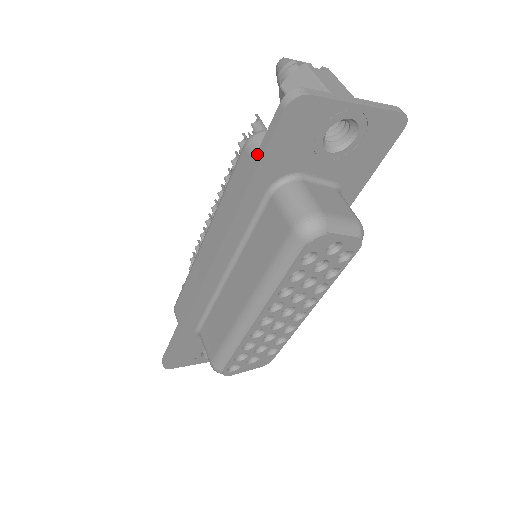
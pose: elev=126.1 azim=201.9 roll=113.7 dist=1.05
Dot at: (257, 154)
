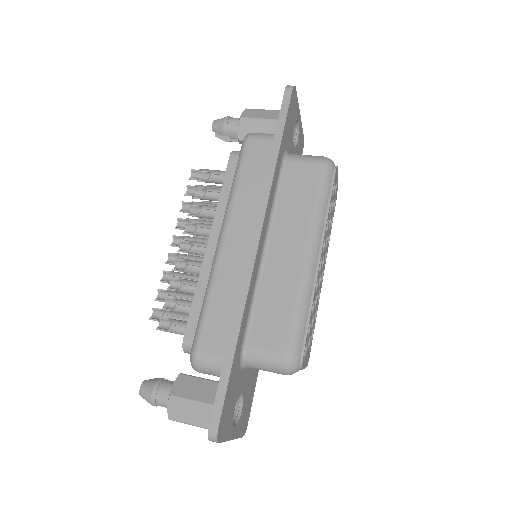
Dot at: (278, 124)
